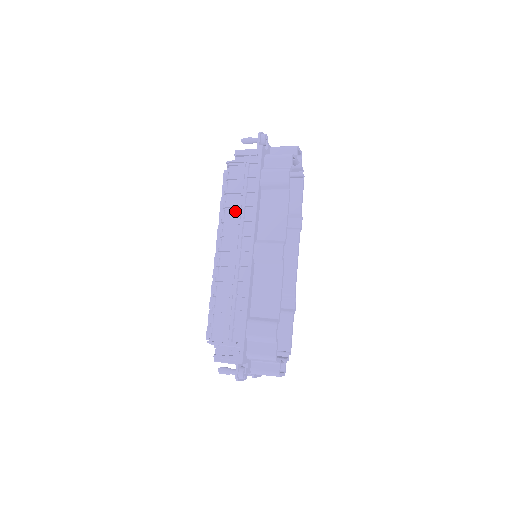
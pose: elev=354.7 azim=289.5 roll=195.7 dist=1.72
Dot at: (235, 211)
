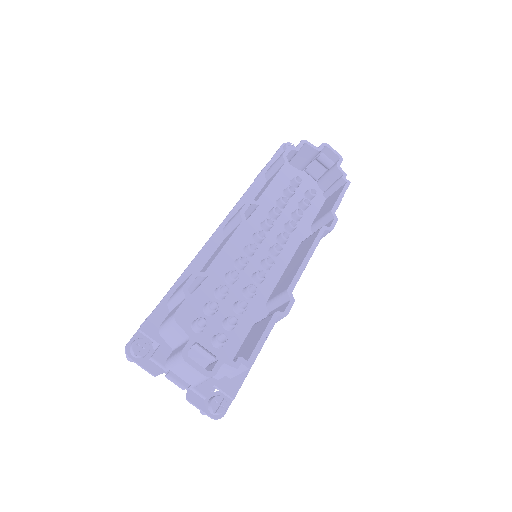
Dot at: occluded
